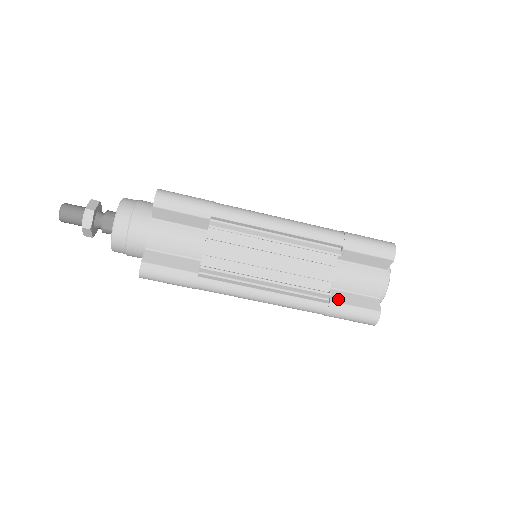
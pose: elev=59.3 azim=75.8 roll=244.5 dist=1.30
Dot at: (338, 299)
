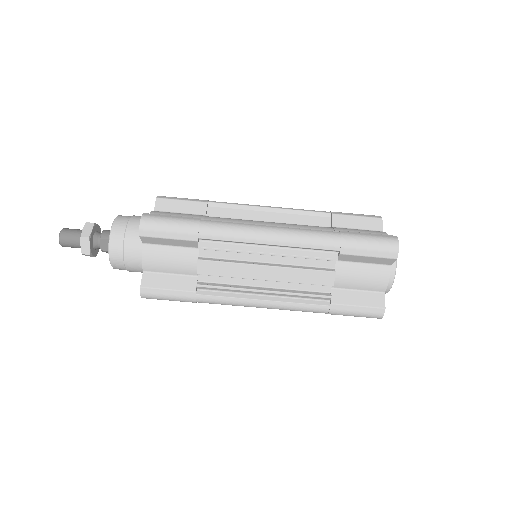
Dot at: (339, 300)
